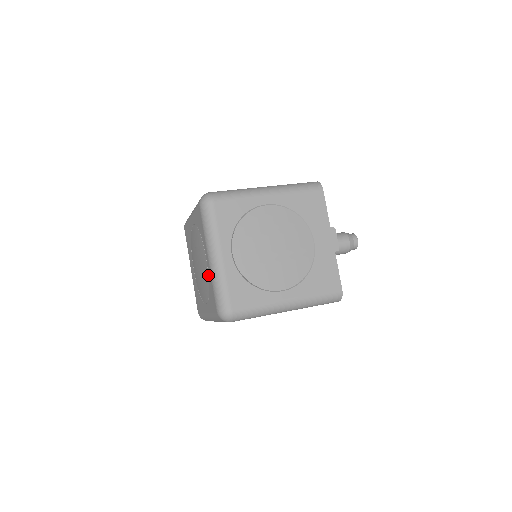
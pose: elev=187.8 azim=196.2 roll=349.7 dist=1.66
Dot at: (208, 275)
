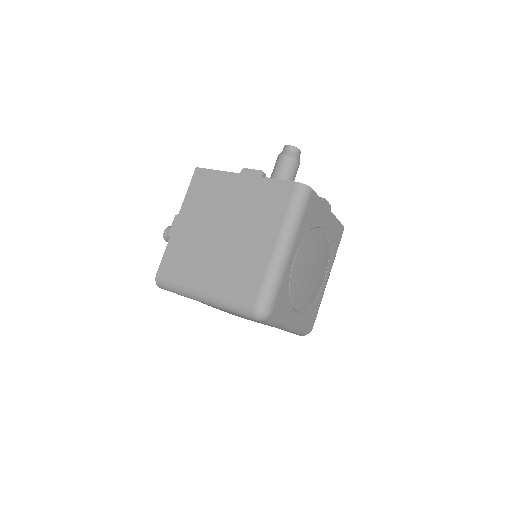
Dot at: occluded
